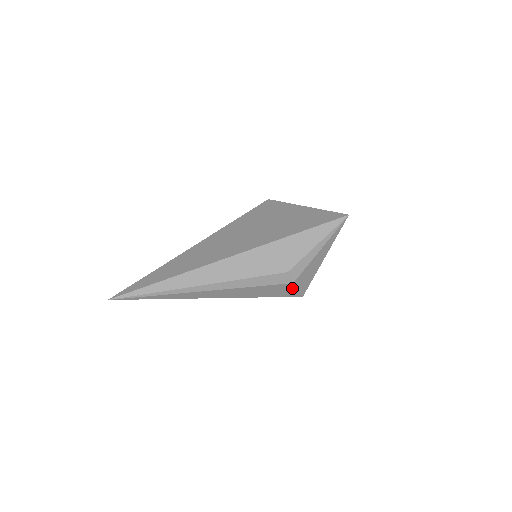
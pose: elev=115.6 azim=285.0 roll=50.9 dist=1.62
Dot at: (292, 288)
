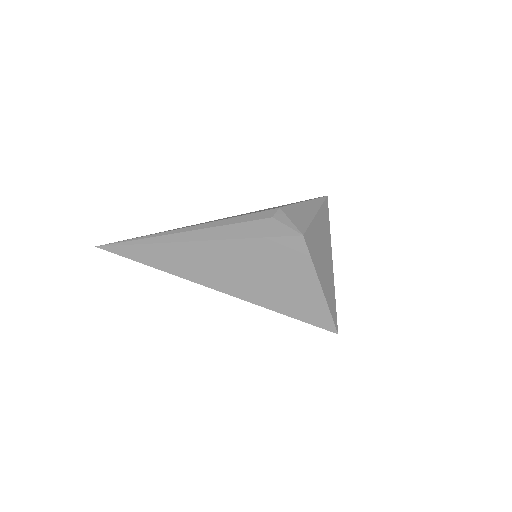
Dot at: occluded
